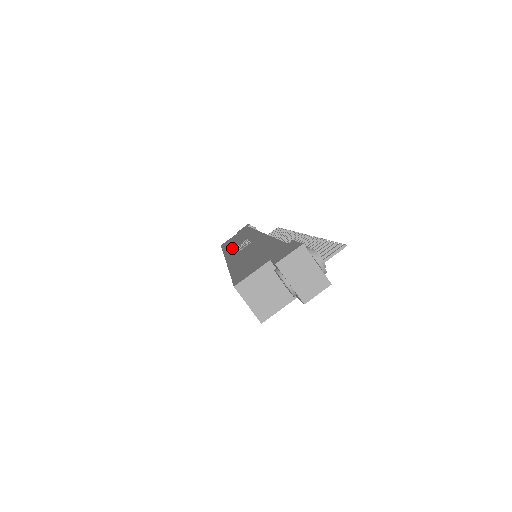
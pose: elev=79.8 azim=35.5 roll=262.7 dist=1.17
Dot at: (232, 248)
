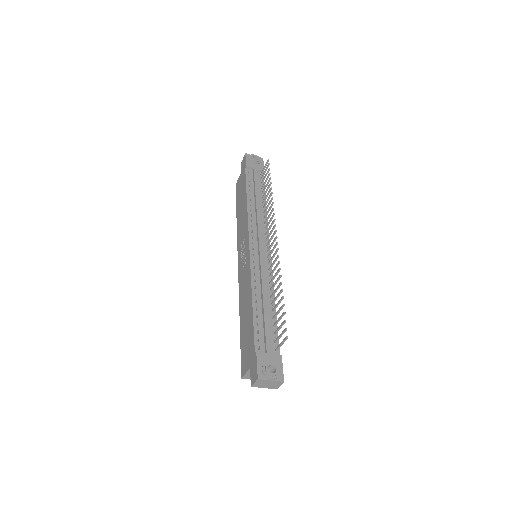
Dot at: (240, 240)
